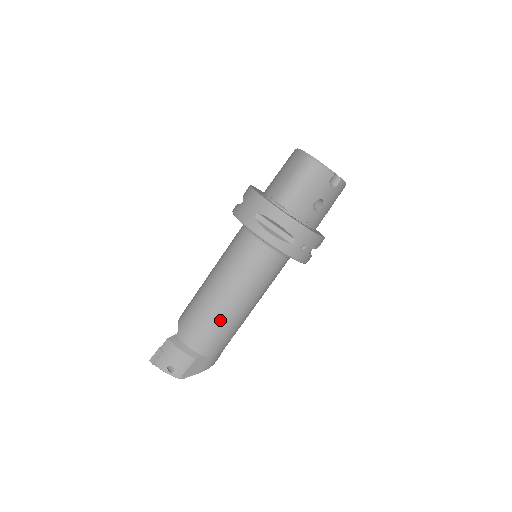
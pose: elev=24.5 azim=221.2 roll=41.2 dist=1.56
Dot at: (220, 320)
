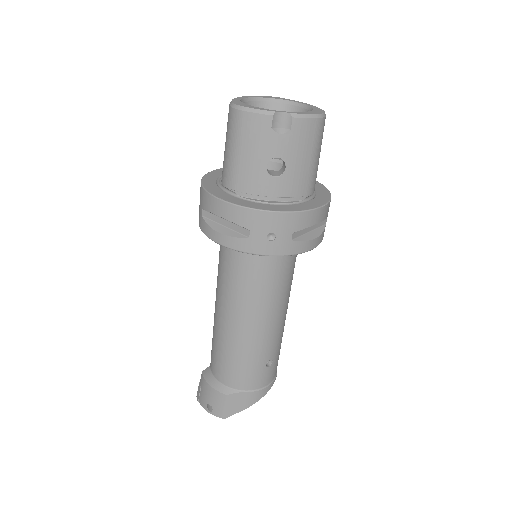
Dot at: (233, 347)
